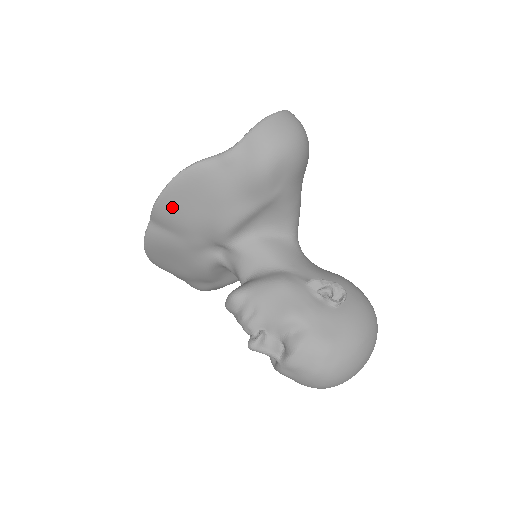
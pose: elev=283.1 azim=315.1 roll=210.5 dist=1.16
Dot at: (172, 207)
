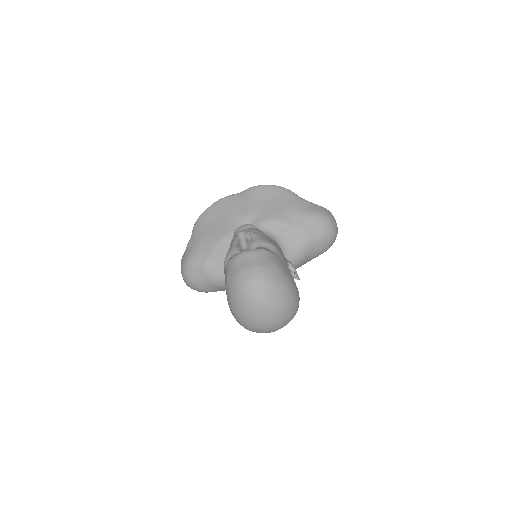
Dot at: (261, 192)
